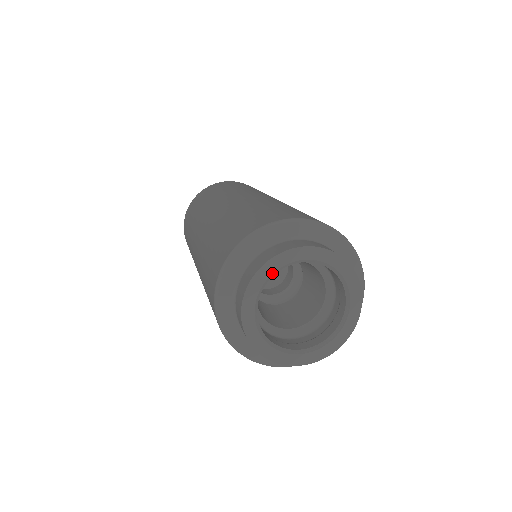
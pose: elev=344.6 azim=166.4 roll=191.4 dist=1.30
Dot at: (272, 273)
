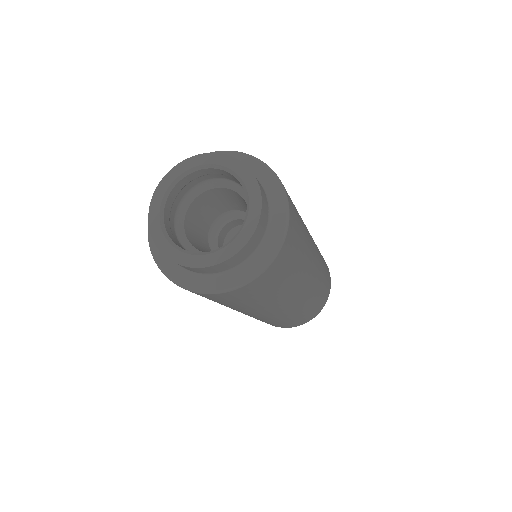
Dot at: (205, 164)
